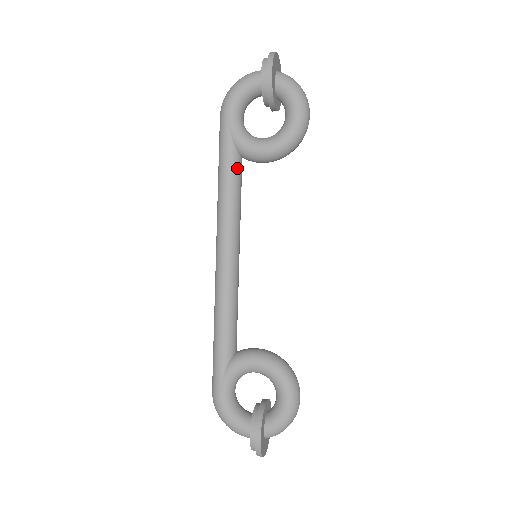
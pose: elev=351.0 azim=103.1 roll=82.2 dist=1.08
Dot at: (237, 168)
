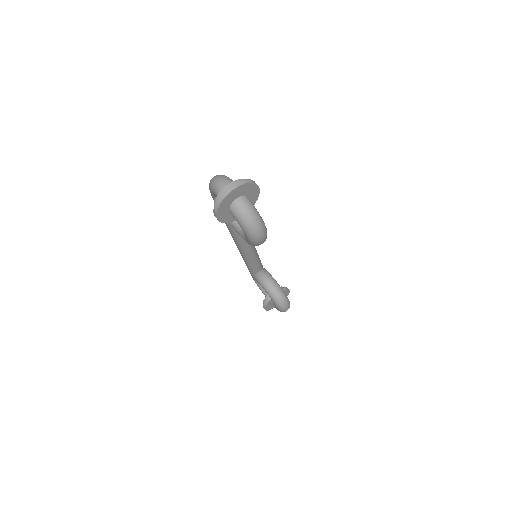
Dot at: occluded
